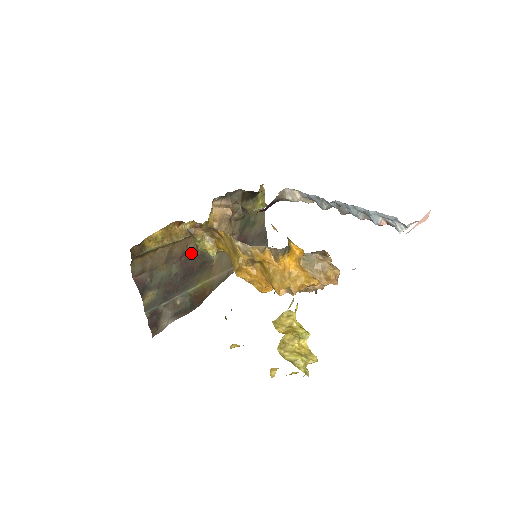
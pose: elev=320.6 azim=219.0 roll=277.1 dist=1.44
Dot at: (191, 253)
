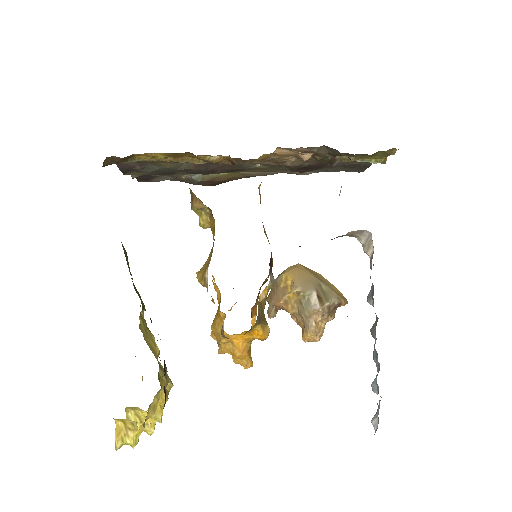
Dot at: occluded
